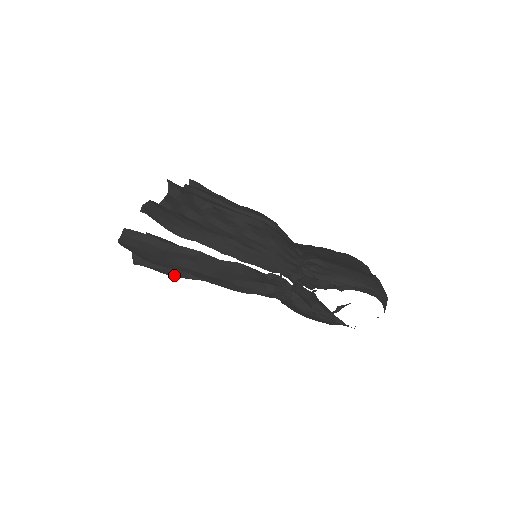
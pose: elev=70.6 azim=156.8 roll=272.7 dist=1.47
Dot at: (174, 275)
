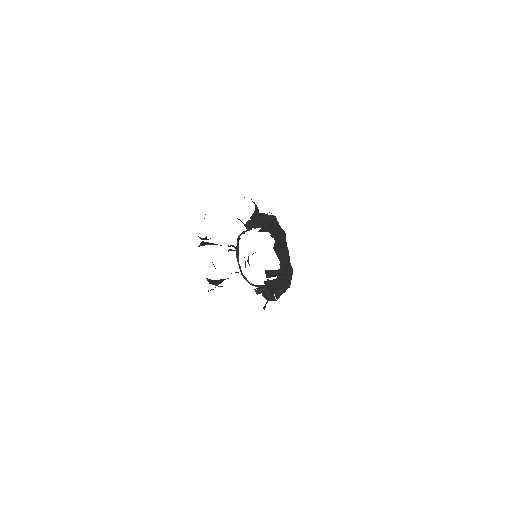
Dot at: occluded
